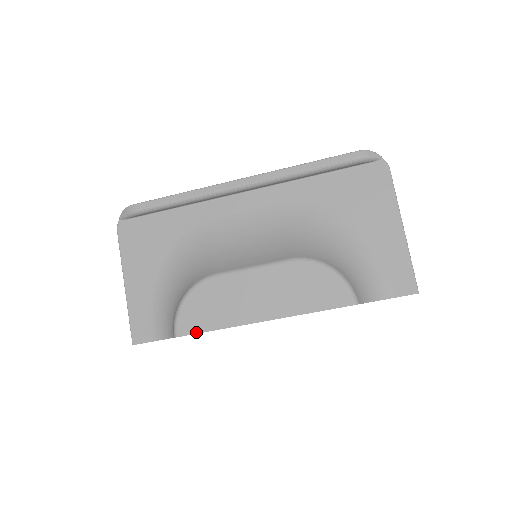
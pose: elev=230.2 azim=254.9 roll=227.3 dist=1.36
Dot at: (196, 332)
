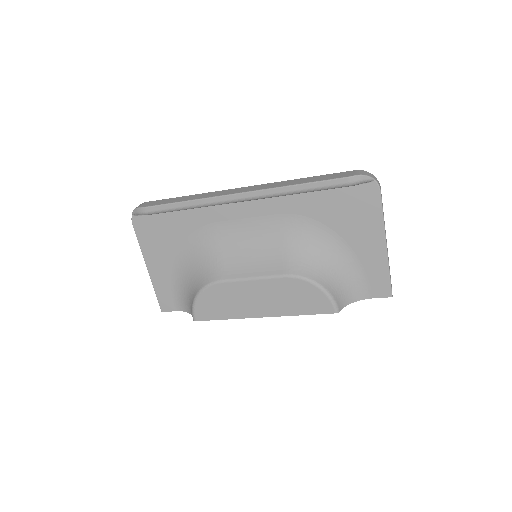
Dot at: (210, 319)
